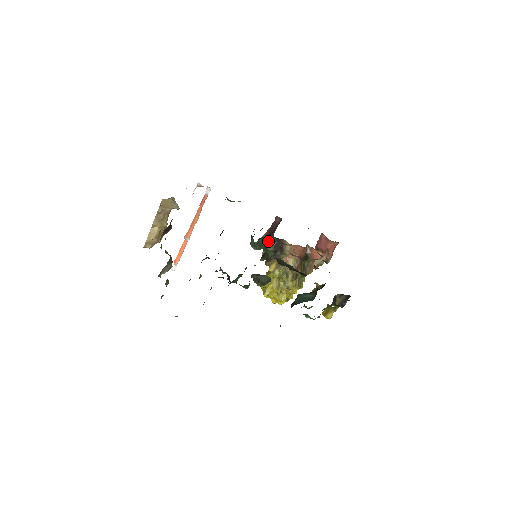
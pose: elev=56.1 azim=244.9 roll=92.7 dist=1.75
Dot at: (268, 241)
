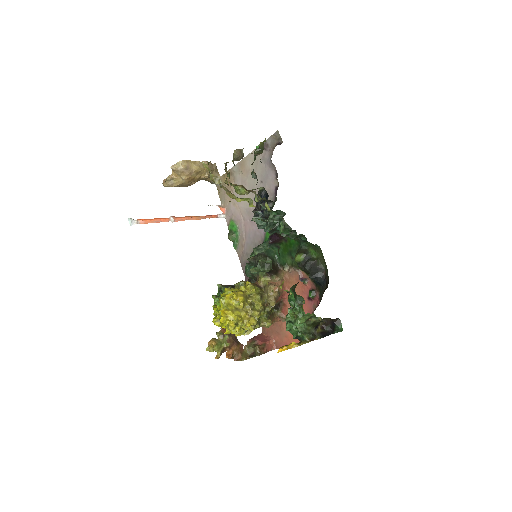
Dot at: (271, 258)
